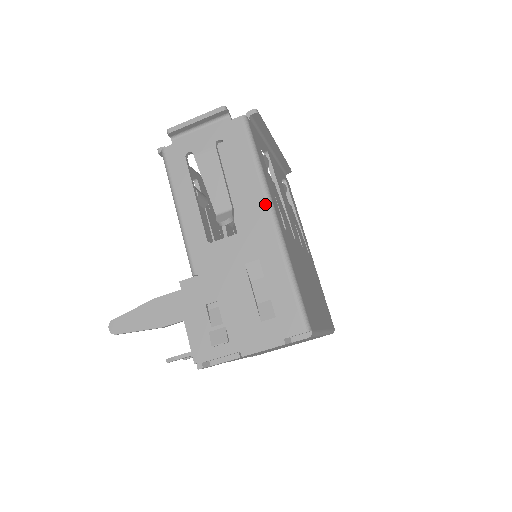
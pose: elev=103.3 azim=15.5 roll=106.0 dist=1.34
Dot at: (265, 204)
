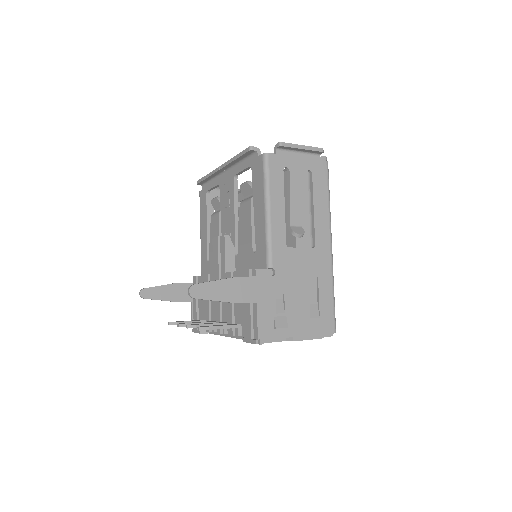
Dot at: (329, 234)
